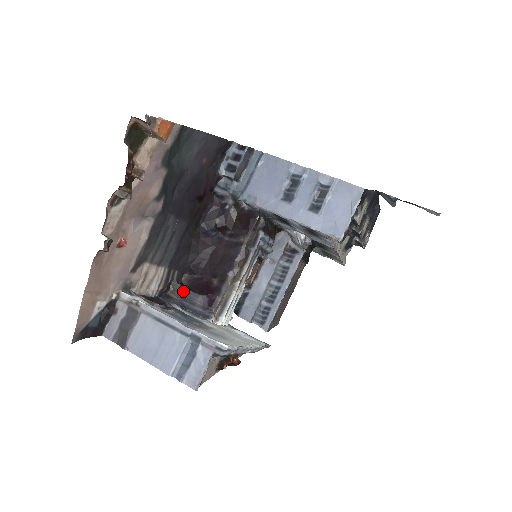
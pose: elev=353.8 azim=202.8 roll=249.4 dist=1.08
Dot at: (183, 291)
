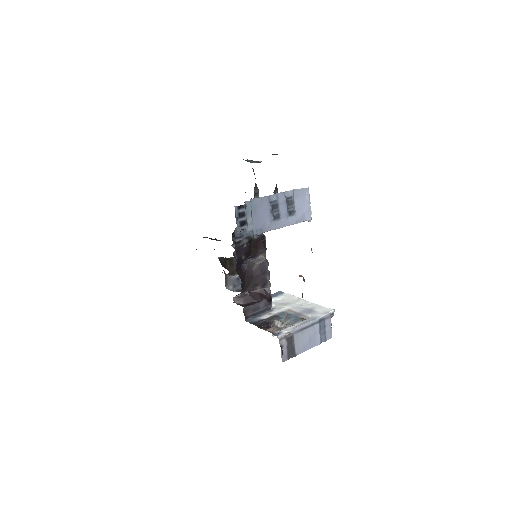
Dot at: (251, 308)
